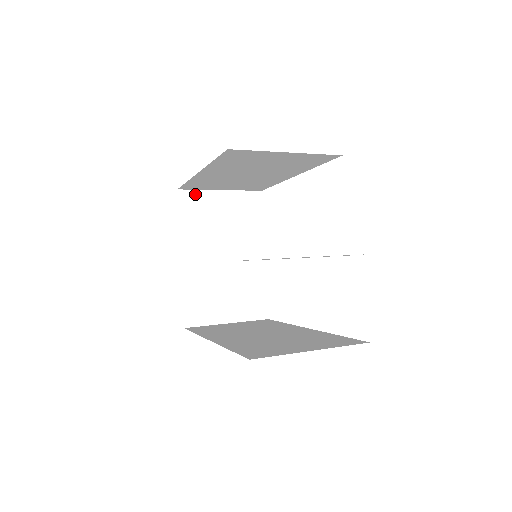
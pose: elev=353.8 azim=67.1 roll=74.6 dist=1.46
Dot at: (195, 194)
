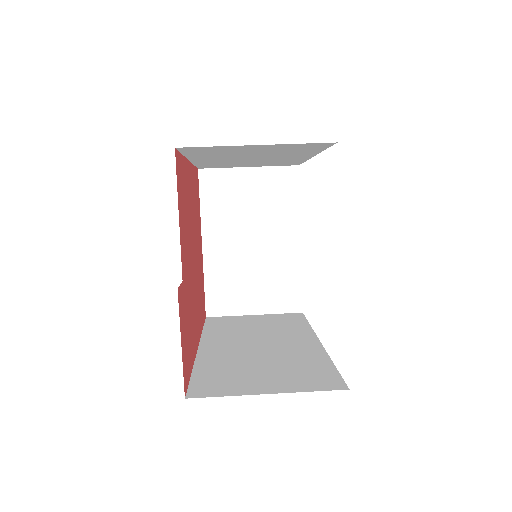
Dot at: (218, 173)
